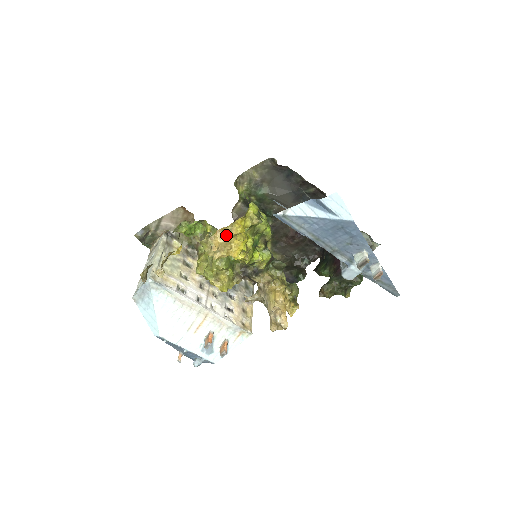
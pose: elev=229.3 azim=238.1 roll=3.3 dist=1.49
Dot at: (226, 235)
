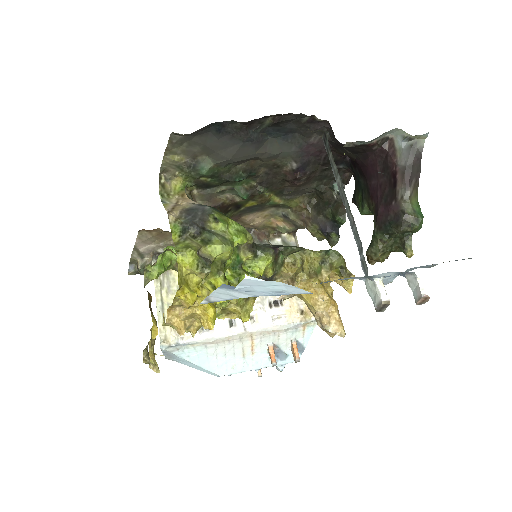
Dot at: (182, 307)
